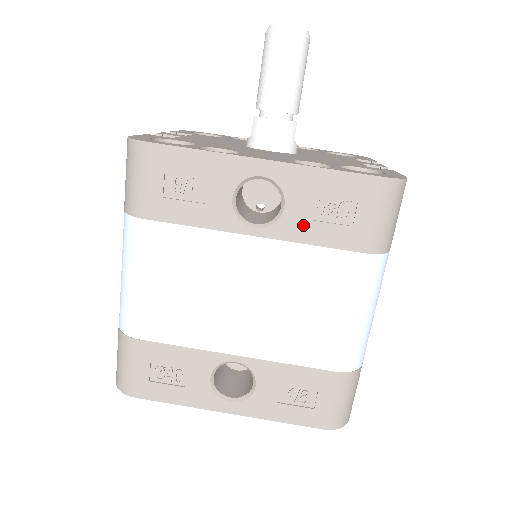
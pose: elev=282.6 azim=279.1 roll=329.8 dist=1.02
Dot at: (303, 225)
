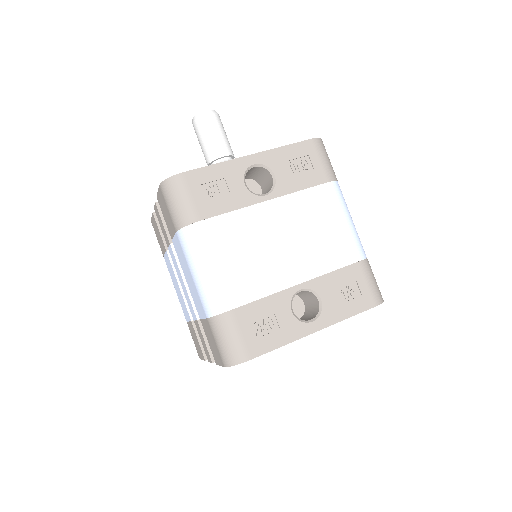
Dot at: (290, 181)
